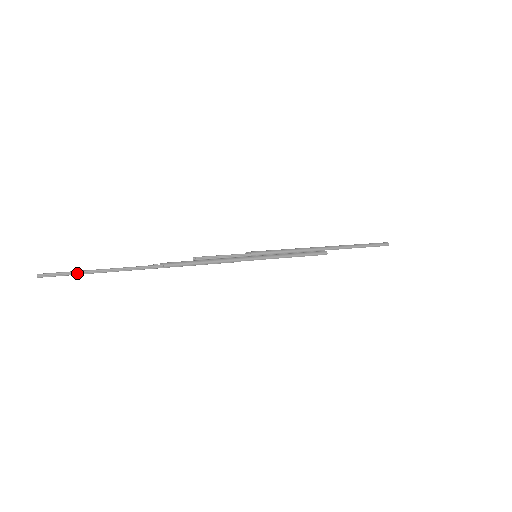
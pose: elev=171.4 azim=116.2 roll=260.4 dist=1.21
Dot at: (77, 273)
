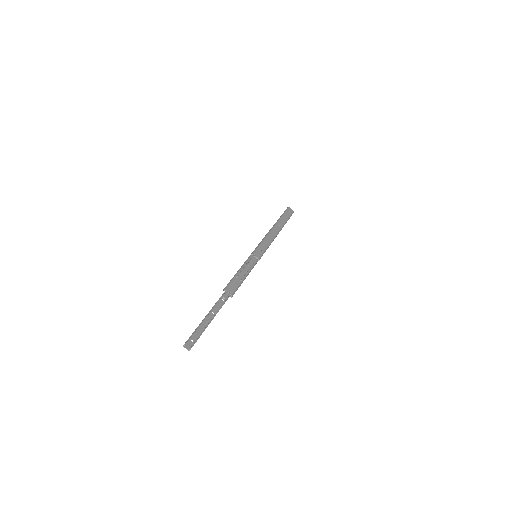
Dot at: occluded
